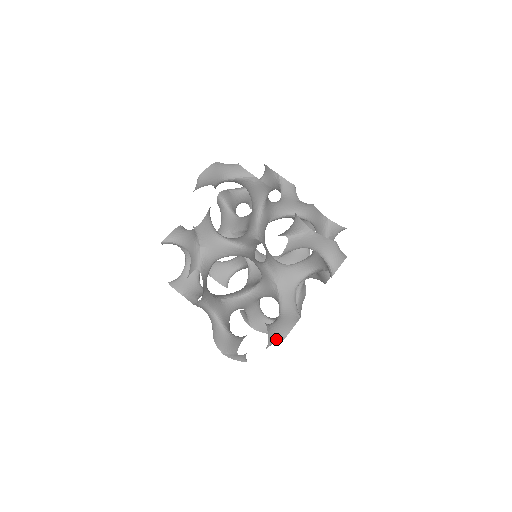
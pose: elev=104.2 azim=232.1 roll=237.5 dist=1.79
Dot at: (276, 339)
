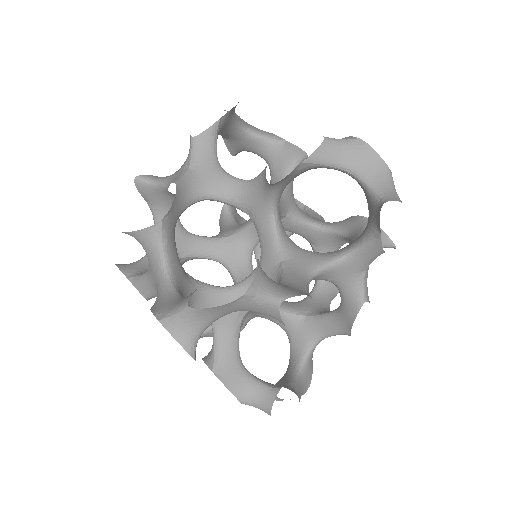
Dot at: (267, 292)
